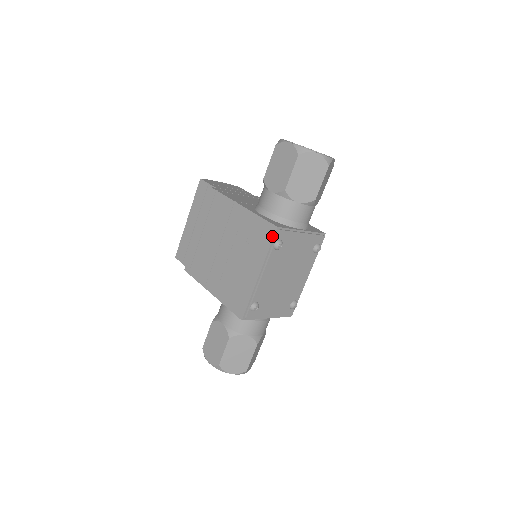
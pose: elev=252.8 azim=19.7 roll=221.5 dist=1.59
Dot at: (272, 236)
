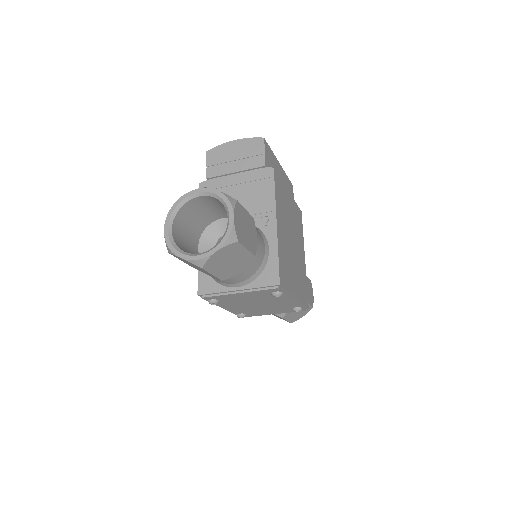
Dot at: occluded
